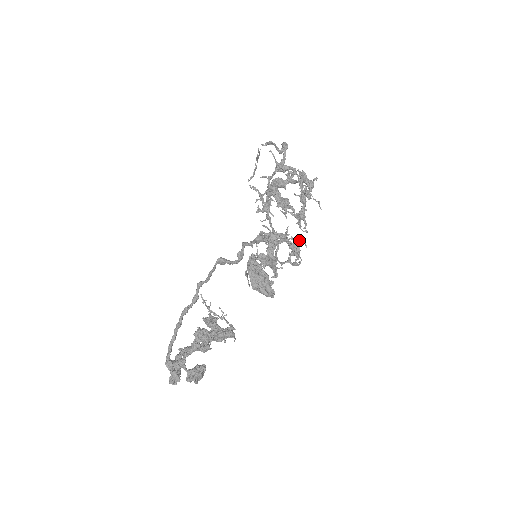
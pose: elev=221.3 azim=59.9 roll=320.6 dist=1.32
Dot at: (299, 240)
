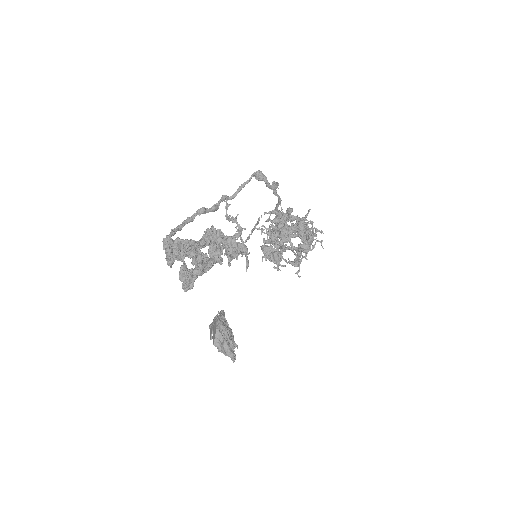
Dot at: (316, 228)
